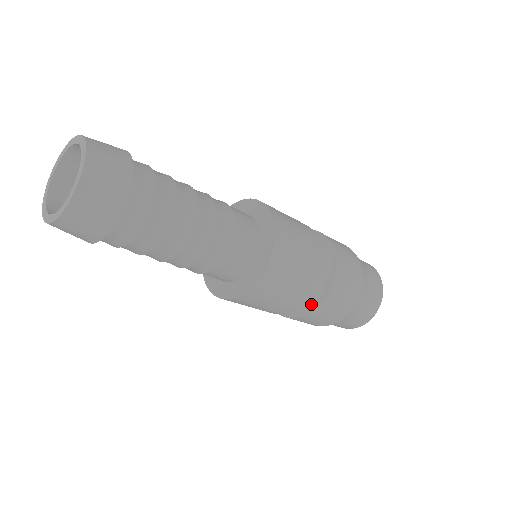
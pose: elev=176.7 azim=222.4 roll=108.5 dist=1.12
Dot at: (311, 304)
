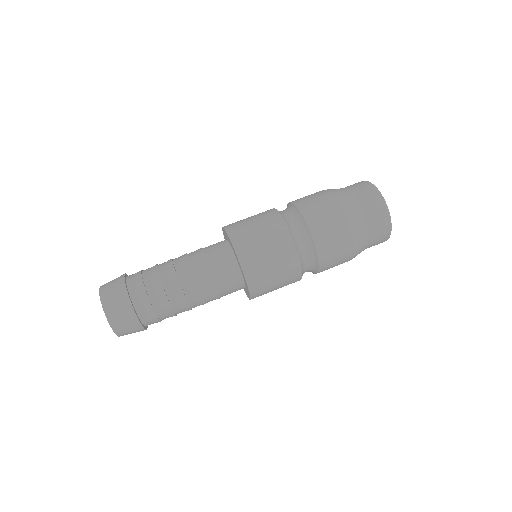
Dot at: (312, 271)
